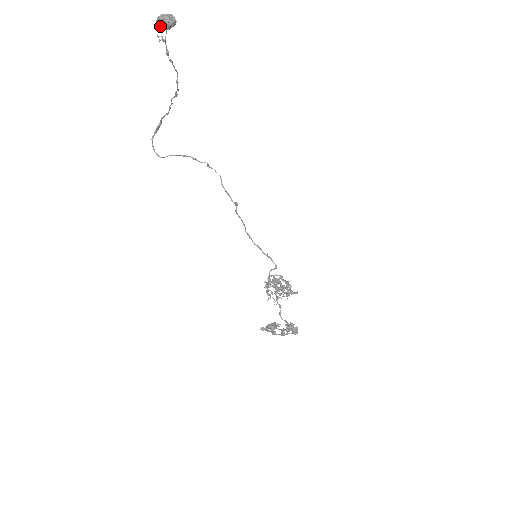
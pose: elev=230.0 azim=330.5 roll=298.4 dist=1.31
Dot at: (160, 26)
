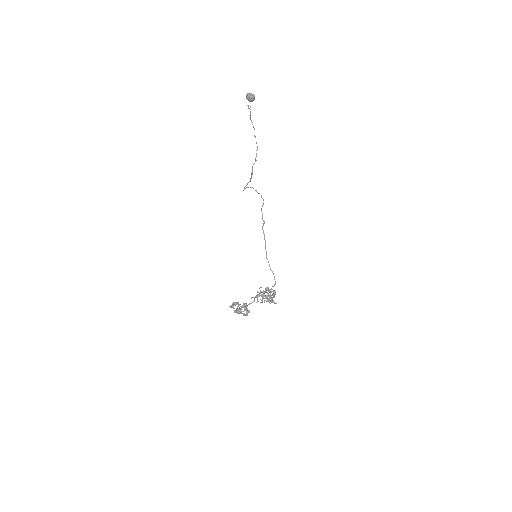
Dot at: (246, 98)
